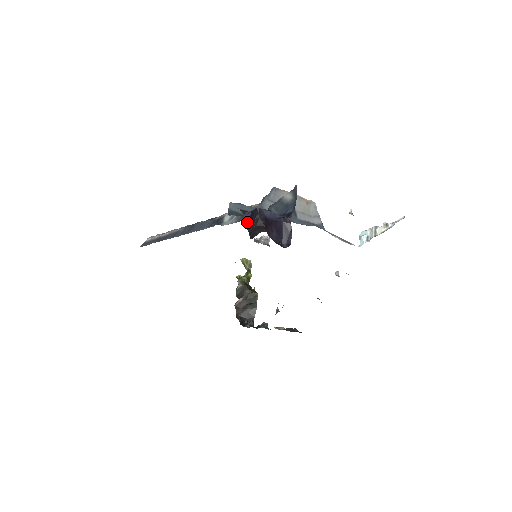
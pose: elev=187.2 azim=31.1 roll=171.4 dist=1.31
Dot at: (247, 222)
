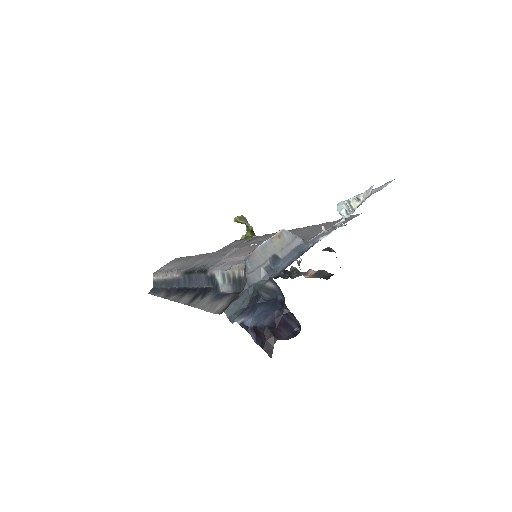
Dot at: (255, 337)
